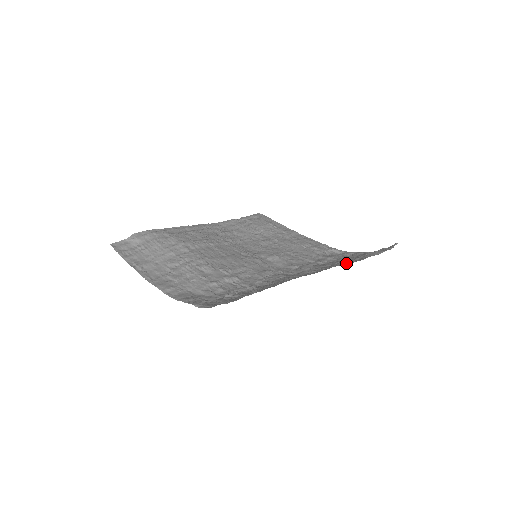
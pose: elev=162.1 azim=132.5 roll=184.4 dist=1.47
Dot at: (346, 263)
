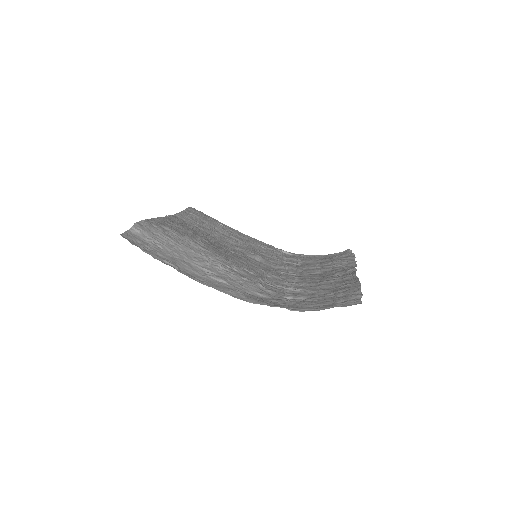
Dot at: (345, 267)
